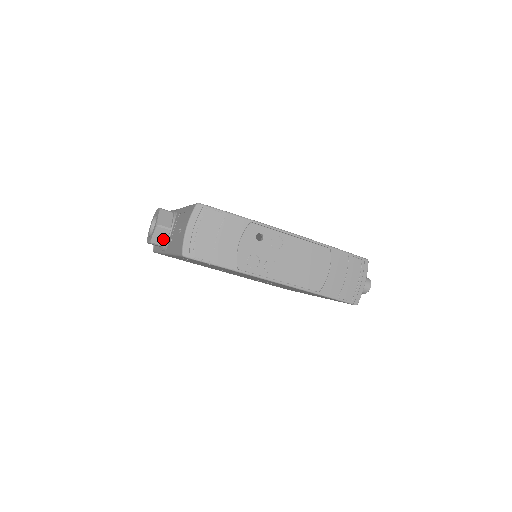
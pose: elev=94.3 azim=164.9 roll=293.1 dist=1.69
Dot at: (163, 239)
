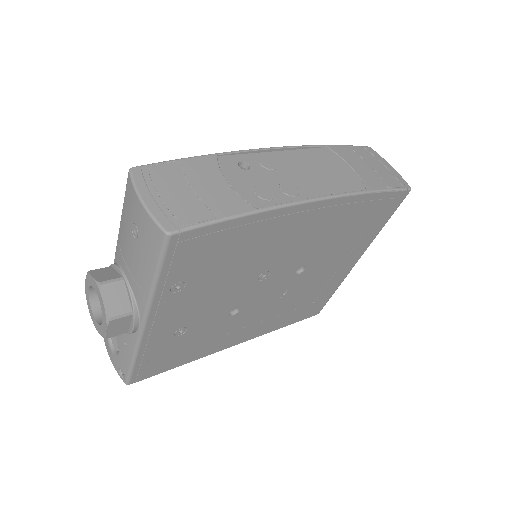
Dot at: (123, 301)
